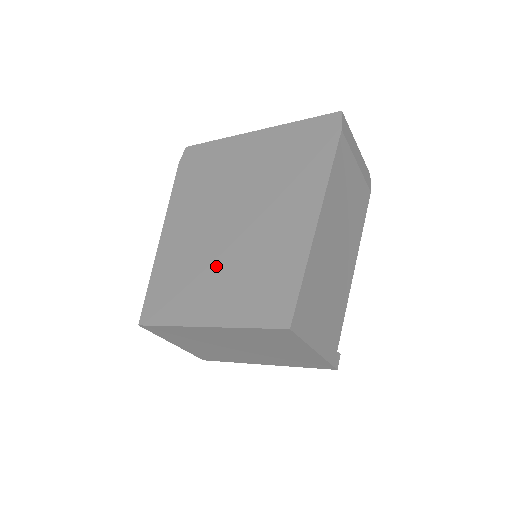
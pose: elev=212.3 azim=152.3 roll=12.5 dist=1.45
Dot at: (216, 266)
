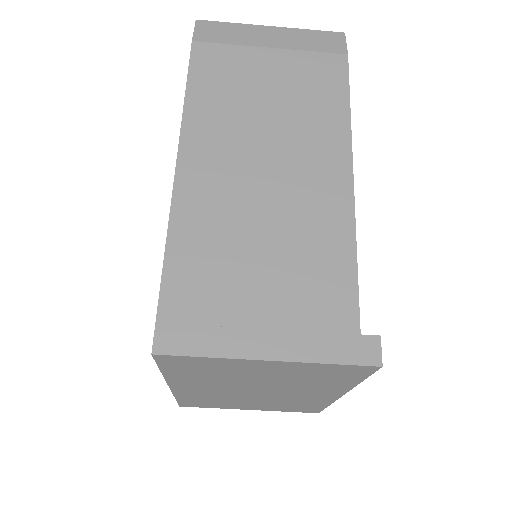
Dot at: occluded
